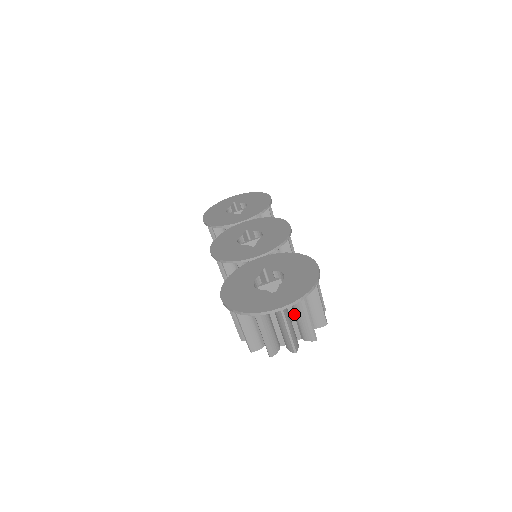
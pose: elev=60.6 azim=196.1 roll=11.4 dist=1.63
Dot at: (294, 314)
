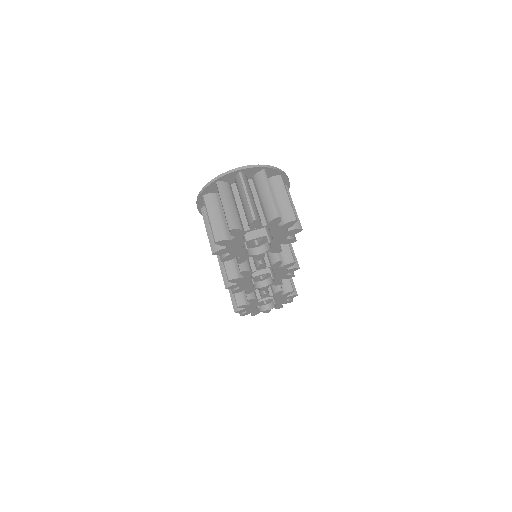
Dot at: (258, 198)
